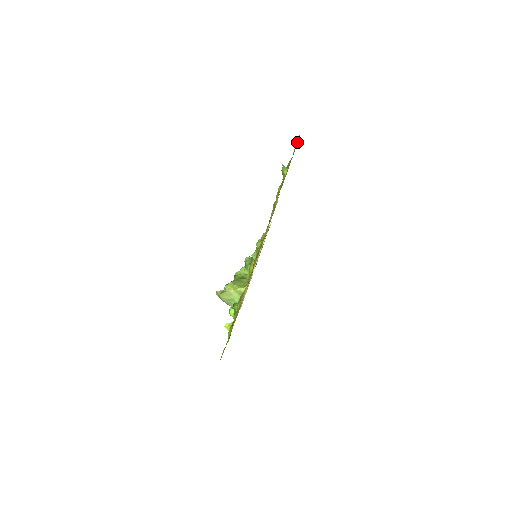
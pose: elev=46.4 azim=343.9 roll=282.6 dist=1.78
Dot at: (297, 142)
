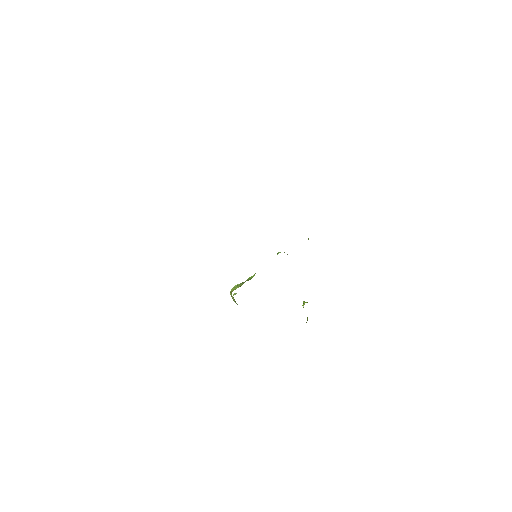
Dot at: occluded
